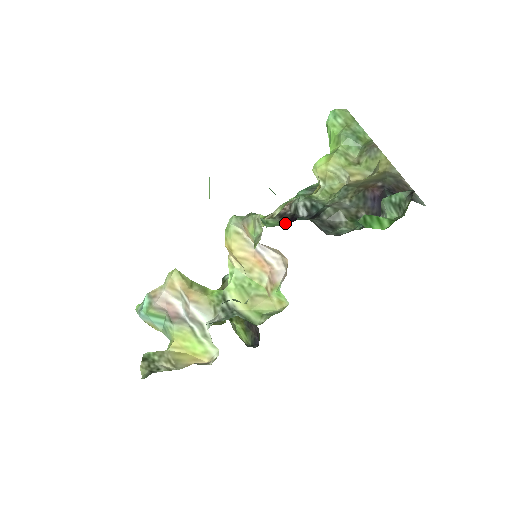
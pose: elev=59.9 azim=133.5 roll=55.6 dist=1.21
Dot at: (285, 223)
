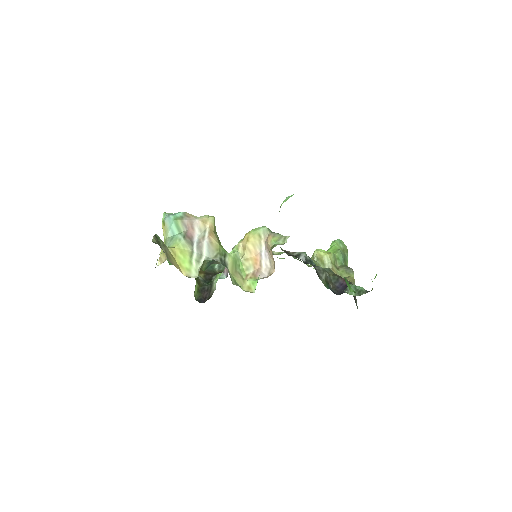
Dot at: (289, 255)
